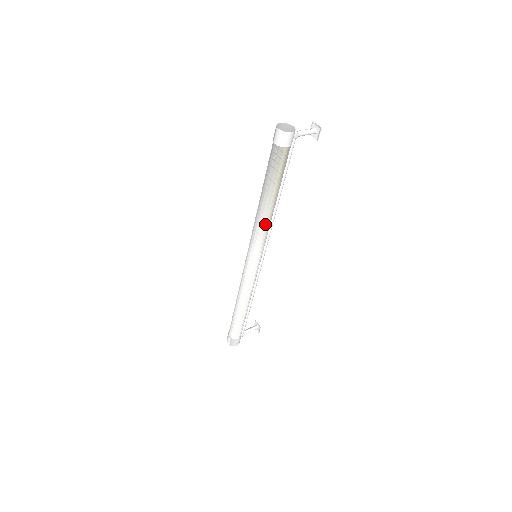
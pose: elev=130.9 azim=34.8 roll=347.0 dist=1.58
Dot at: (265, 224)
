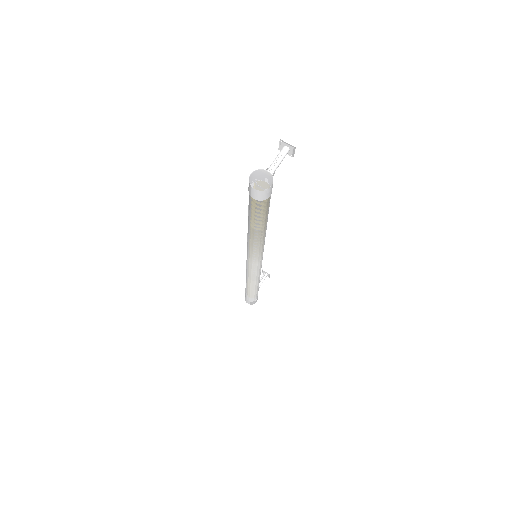
Dot at: (261, 244)
